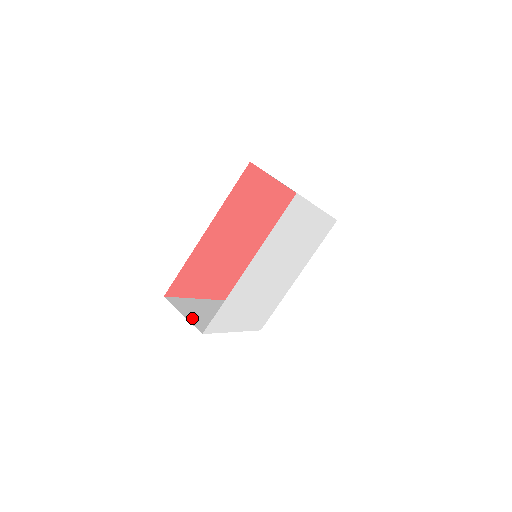
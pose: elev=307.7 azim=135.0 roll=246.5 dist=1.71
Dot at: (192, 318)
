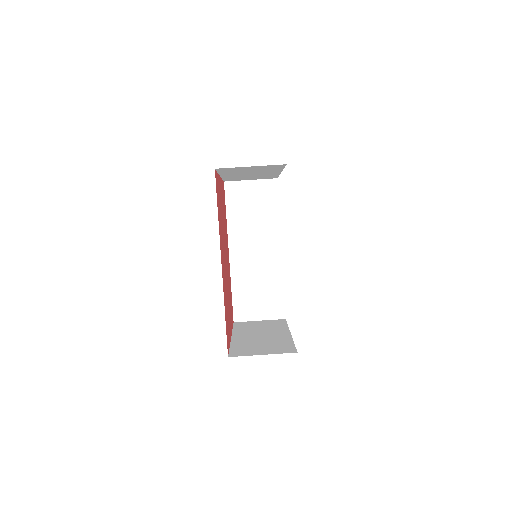
Dot at: (269, 351)
